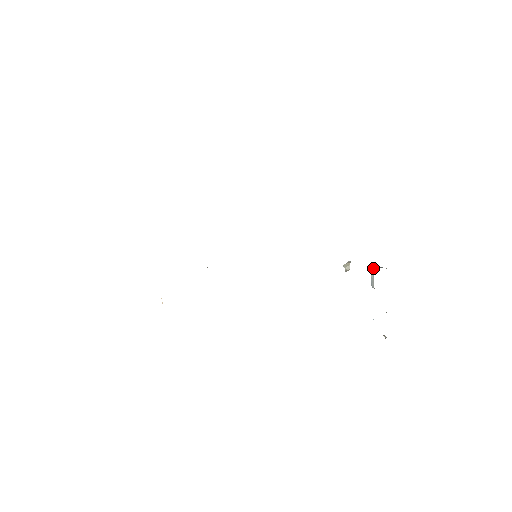
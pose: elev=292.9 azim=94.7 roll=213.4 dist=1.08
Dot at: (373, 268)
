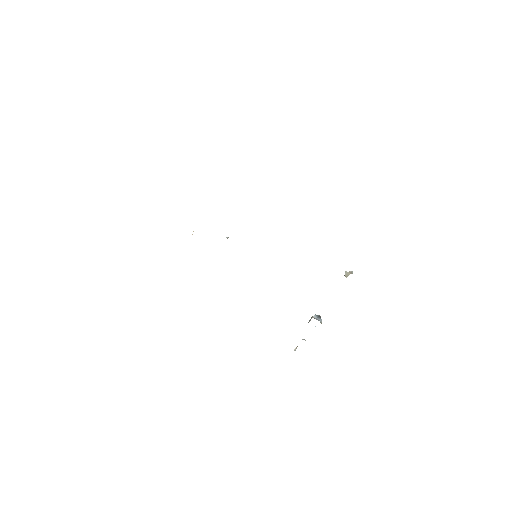
Dot at: (316, 315)
